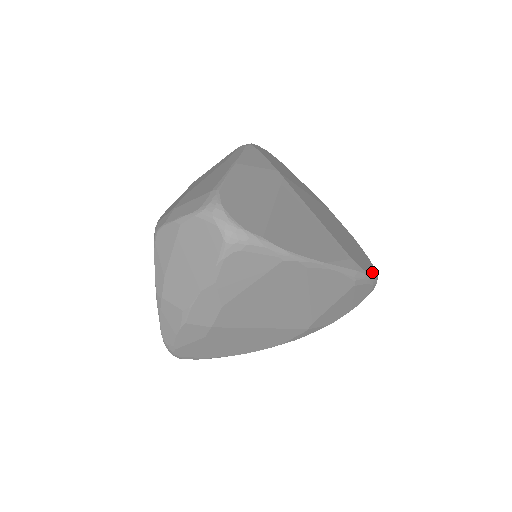
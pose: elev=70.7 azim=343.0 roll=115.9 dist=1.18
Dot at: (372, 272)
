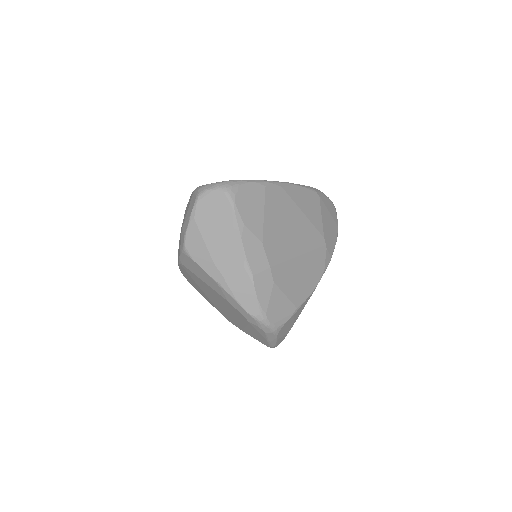
Dot at: occluded
